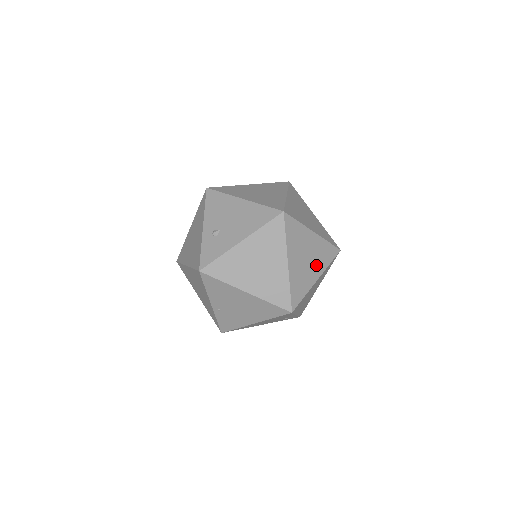
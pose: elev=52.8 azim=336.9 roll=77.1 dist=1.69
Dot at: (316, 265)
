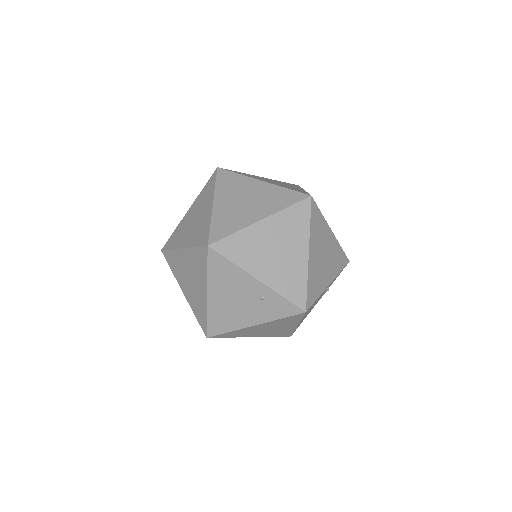
Dot at: (261, 207)
